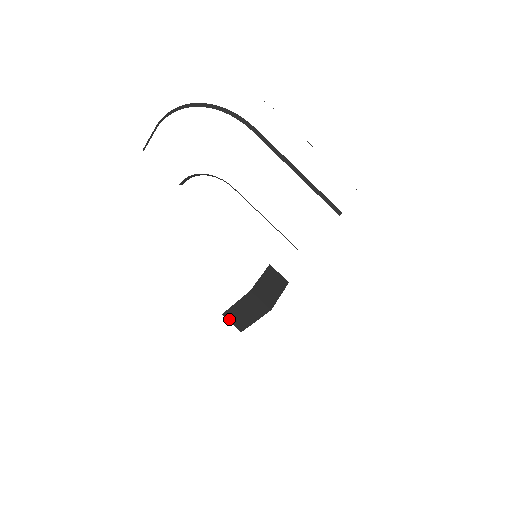
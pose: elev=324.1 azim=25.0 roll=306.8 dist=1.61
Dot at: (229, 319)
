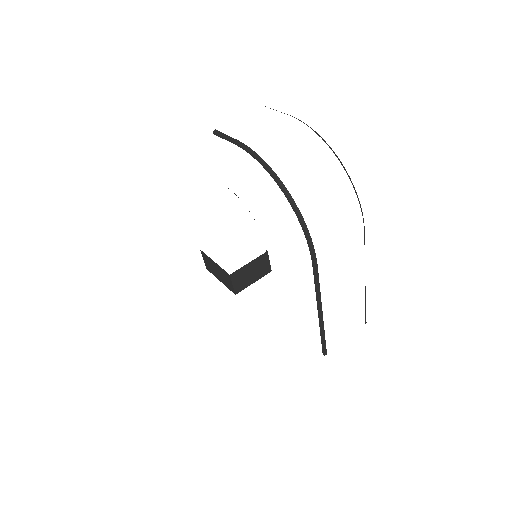
Dot at: (203, 257)
